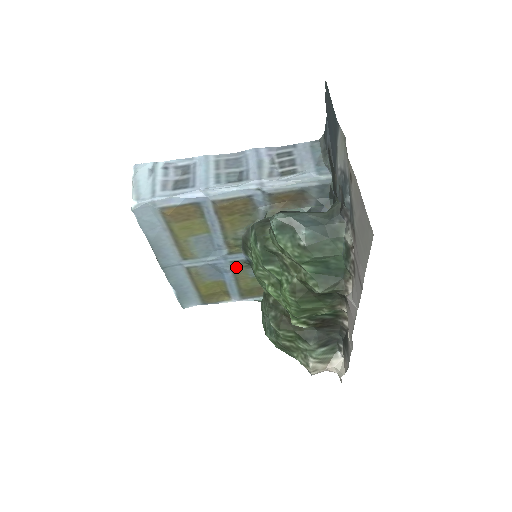
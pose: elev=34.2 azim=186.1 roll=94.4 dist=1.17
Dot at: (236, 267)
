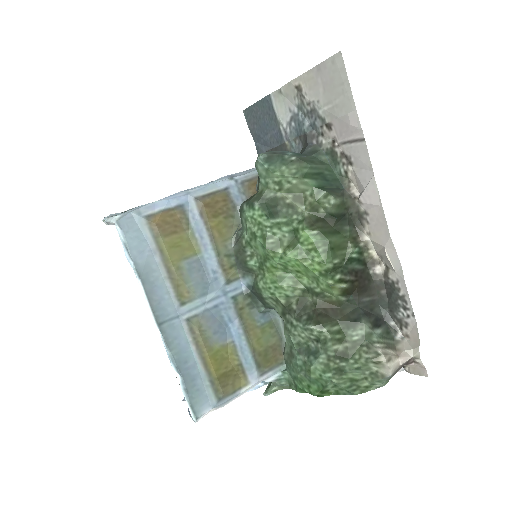
Dot at: (239, 307)
